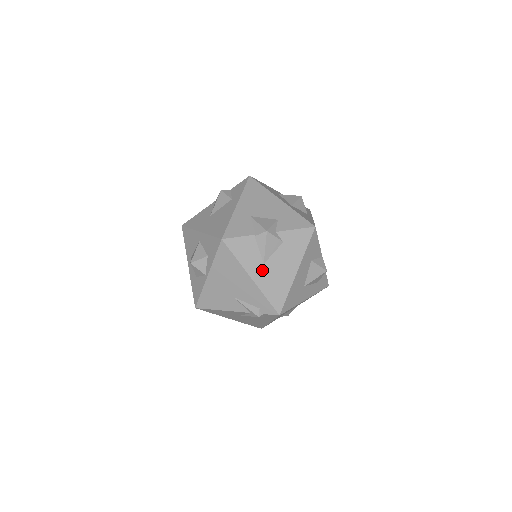
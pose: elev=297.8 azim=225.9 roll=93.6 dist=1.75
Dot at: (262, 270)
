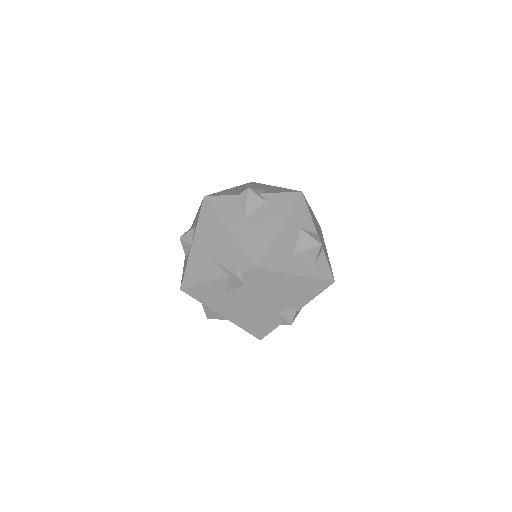
Dot at: (242, 224)
